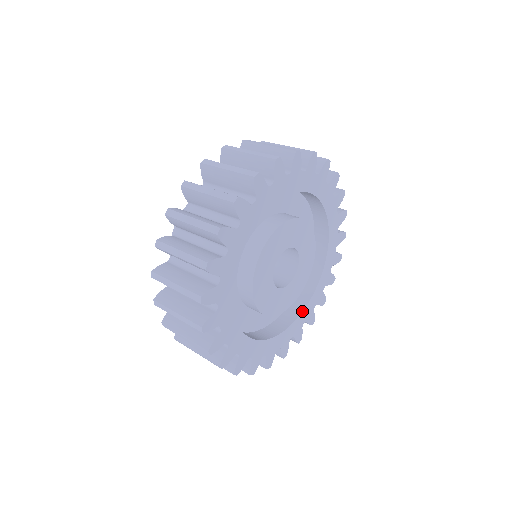
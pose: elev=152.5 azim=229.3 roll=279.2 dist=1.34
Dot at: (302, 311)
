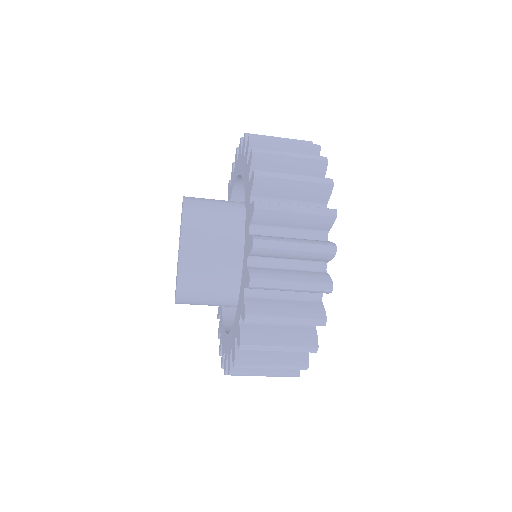
Dot at: occluded
